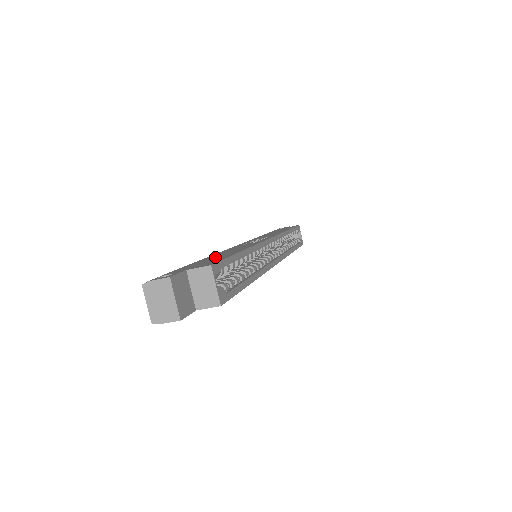
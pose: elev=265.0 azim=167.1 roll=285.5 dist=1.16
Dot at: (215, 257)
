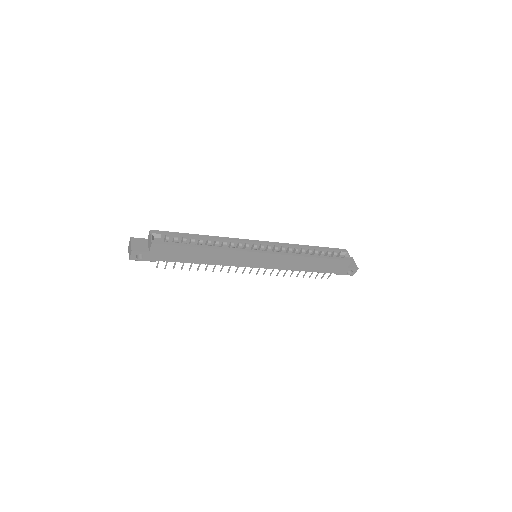
Dot at: (186, 242)
